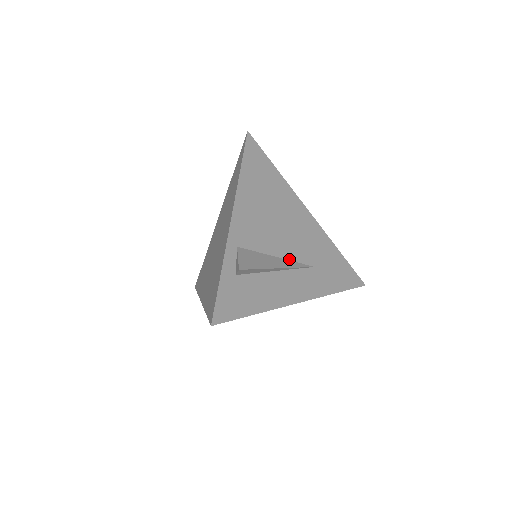
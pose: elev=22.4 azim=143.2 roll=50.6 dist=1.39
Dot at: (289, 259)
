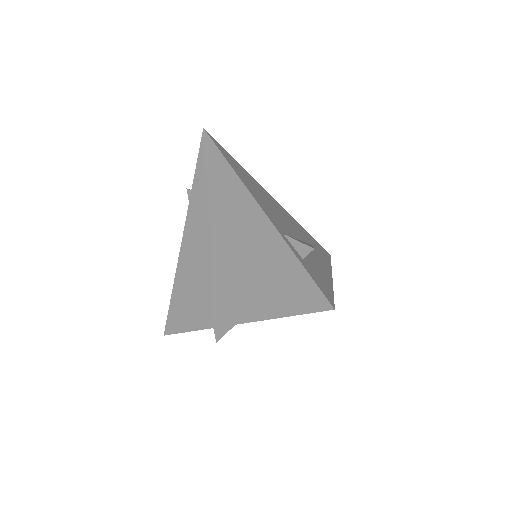
Dot at: (302, 240)
